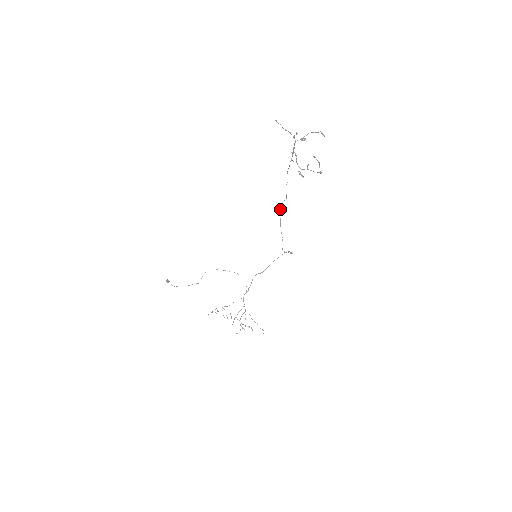
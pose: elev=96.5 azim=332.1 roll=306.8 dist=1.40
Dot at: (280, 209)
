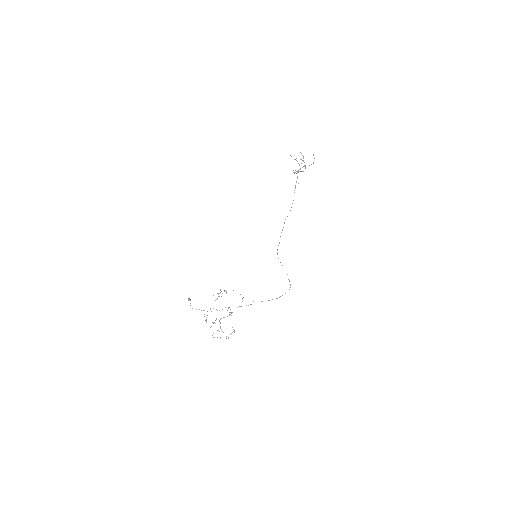
Dot at: (284, 222)
